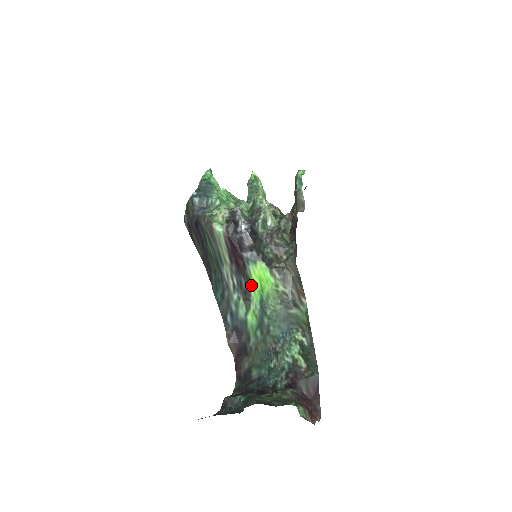
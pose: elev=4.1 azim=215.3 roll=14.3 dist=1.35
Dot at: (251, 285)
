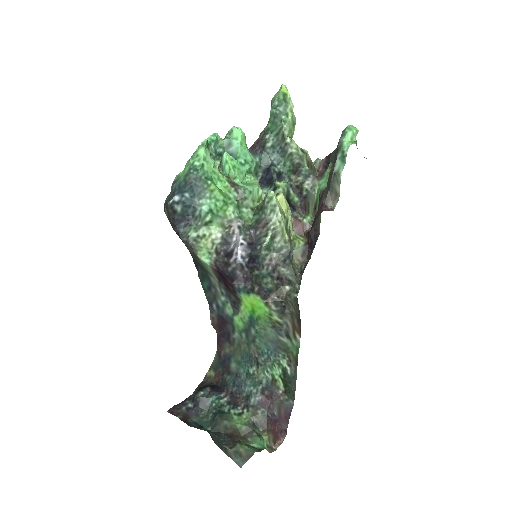
Dot at: (241, 303)
